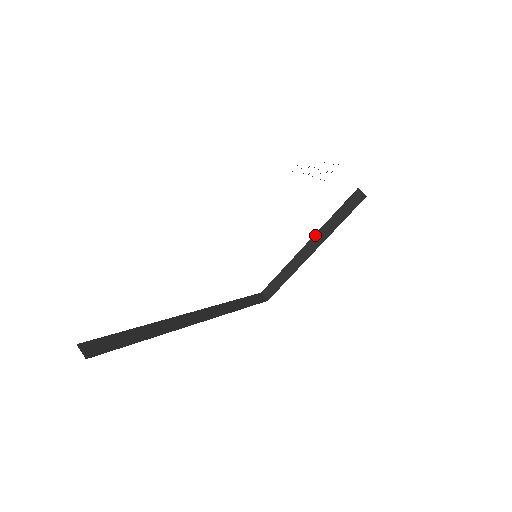
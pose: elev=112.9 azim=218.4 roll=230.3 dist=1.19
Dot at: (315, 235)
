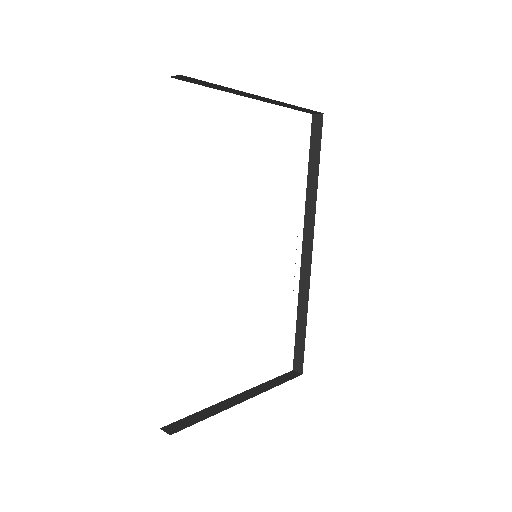
Dot at: (248, 390)
